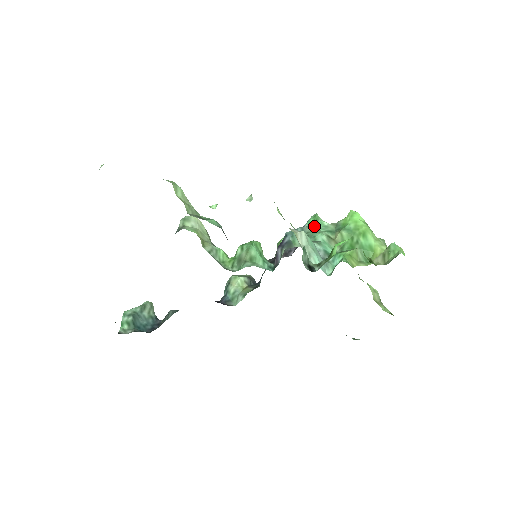
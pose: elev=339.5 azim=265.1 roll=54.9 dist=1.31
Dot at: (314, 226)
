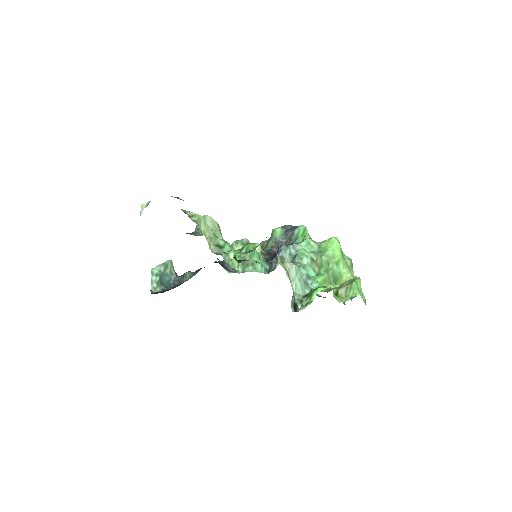
Dot at: (303, 245)
